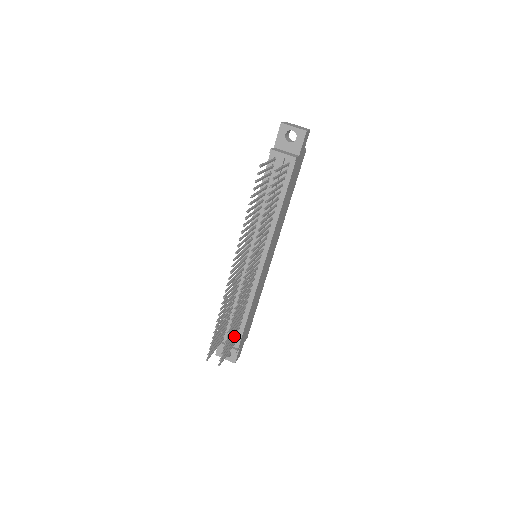
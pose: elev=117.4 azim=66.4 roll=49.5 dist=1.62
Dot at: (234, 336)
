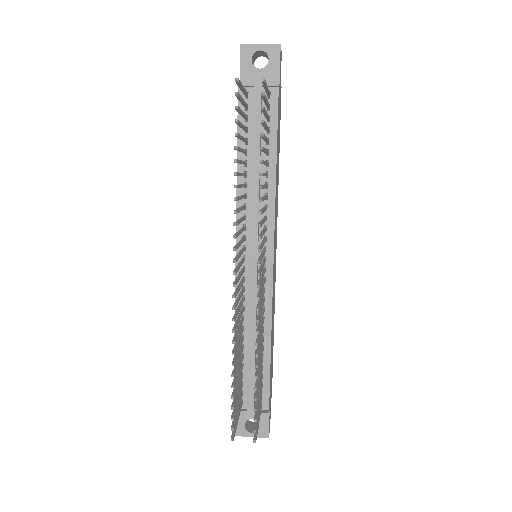
Dot at: occluded
